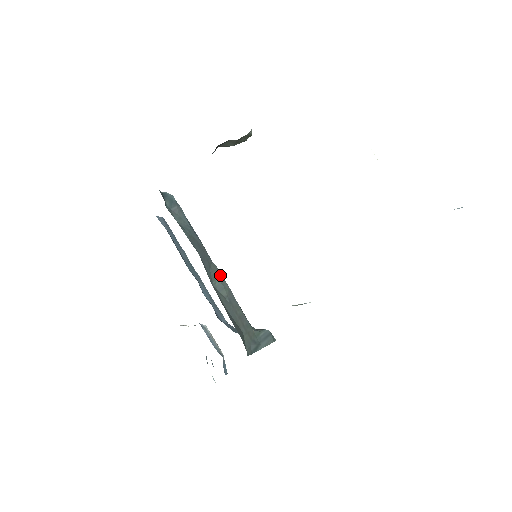
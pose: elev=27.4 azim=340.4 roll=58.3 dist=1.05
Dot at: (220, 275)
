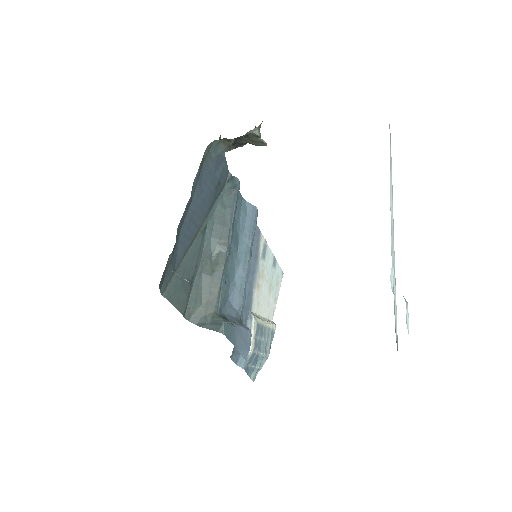
Dot at: (225, 254)
